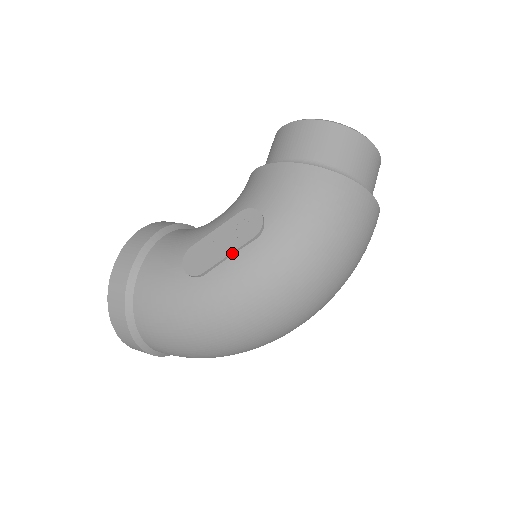
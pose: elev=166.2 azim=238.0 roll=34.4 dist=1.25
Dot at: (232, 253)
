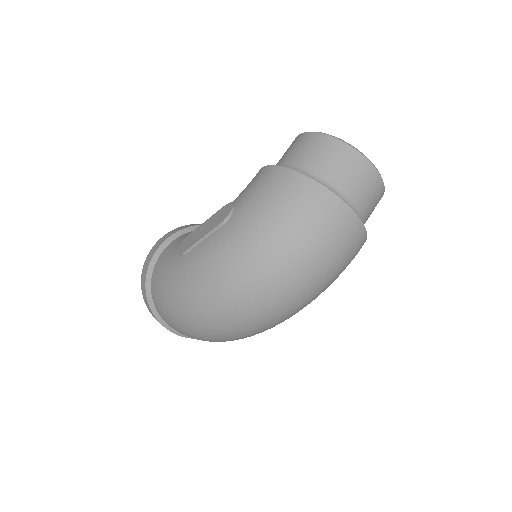
Dot at: (205, 237)
